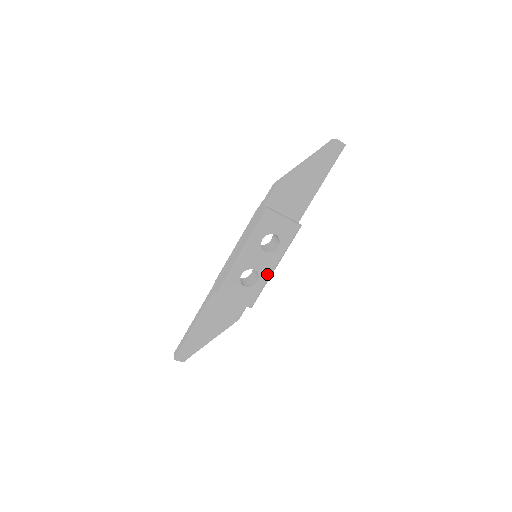
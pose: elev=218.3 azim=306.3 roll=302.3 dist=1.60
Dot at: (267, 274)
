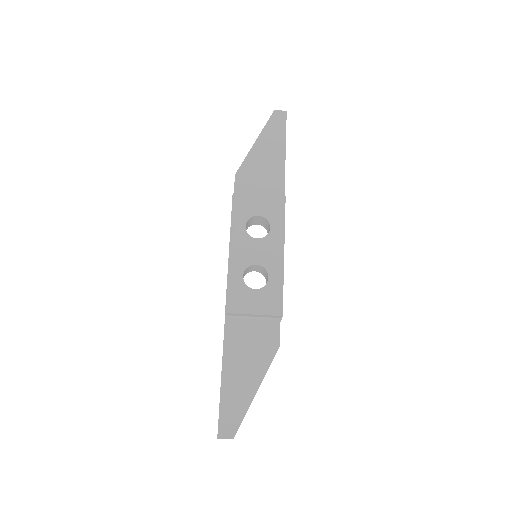
Dot at: (276, 264)
